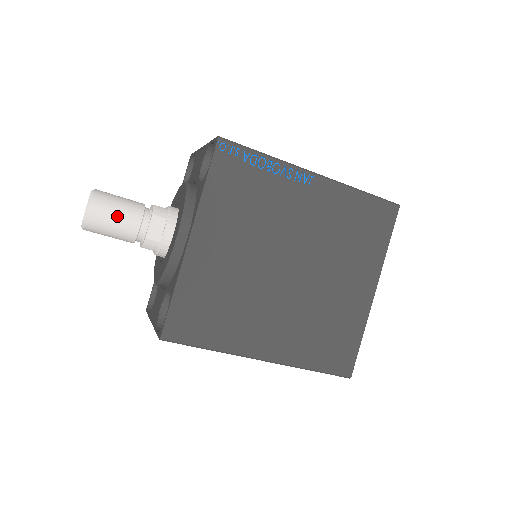
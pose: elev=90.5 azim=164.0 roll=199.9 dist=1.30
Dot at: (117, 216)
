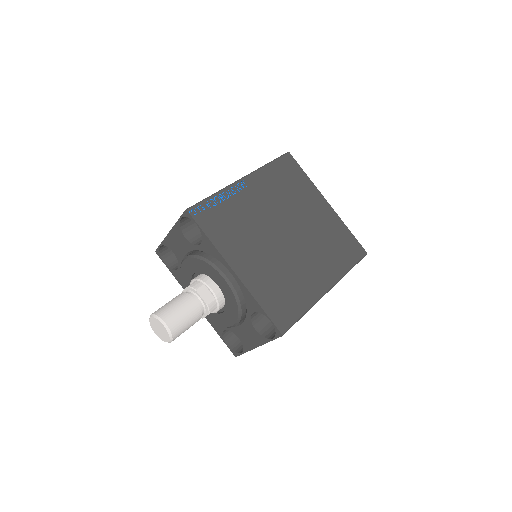
Dot at: (182, 311)
